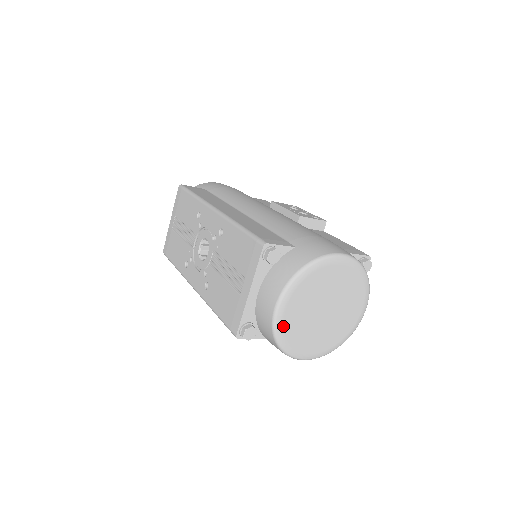
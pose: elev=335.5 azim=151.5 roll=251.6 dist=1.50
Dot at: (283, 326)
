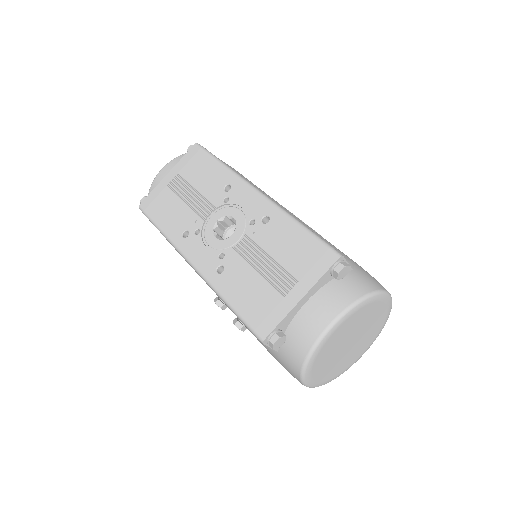
Dot at: (322, 347)
